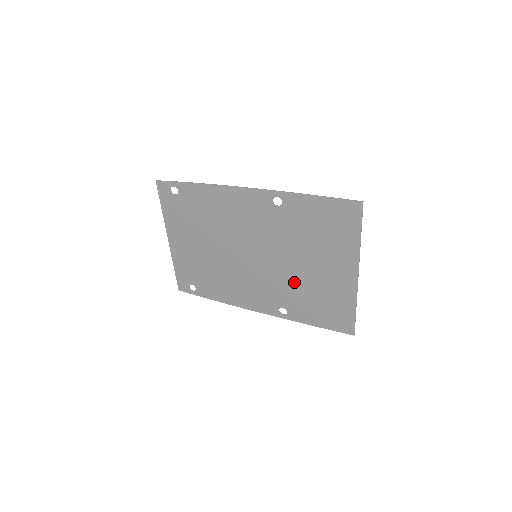
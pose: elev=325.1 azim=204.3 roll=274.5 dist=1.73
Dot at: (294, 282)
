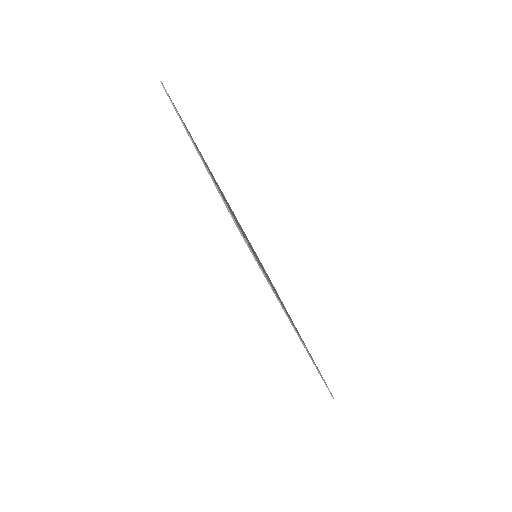
Dot at: occluded
